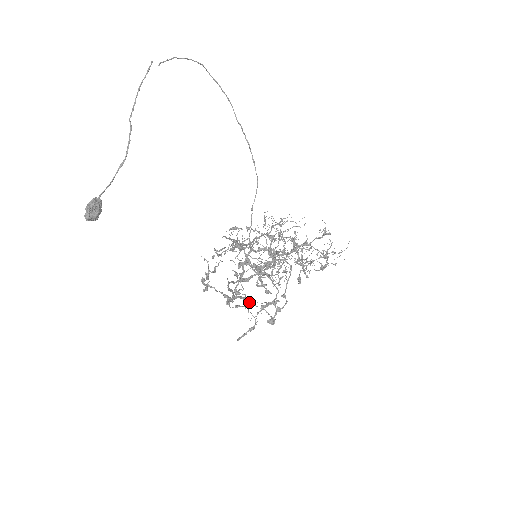
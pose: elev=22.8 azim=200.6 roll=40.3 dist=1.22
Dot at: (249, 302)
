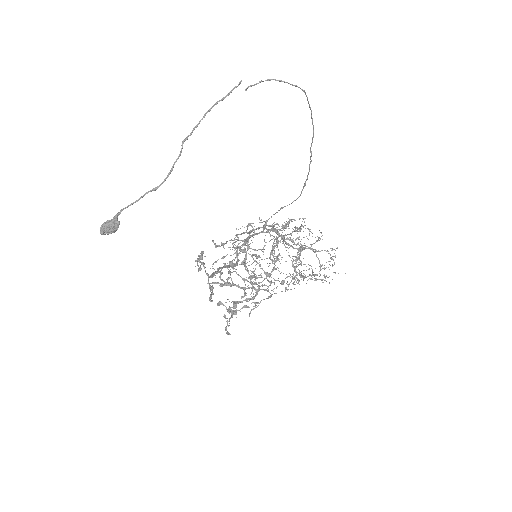
Dot at: (234, 271)
